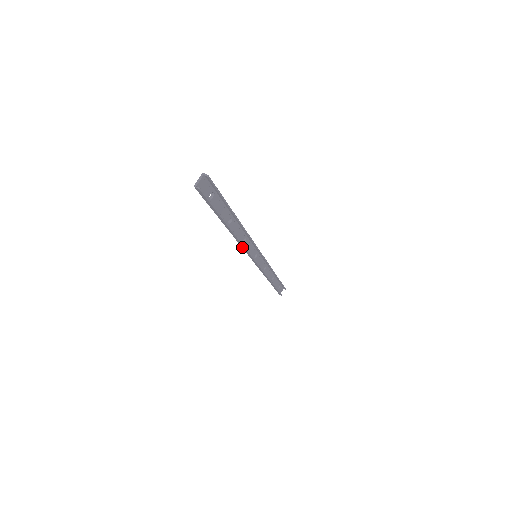
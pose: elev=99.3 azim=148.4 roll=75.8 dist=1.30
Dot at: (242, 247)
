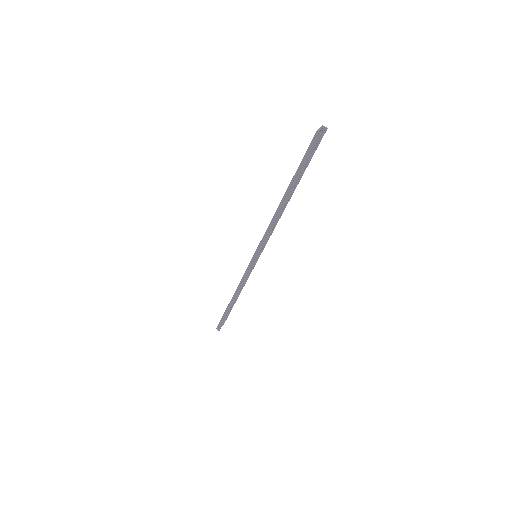
Dot at: (265, 234)
